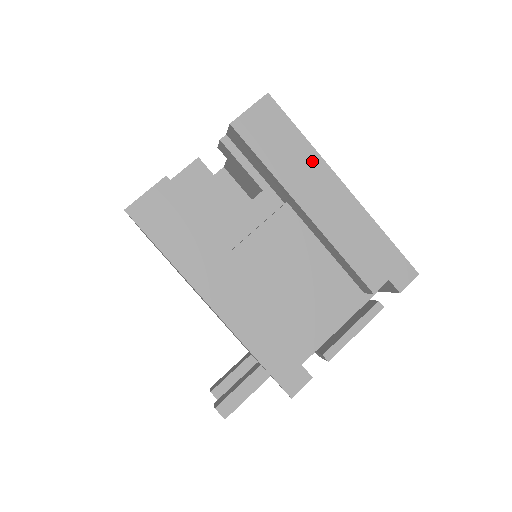
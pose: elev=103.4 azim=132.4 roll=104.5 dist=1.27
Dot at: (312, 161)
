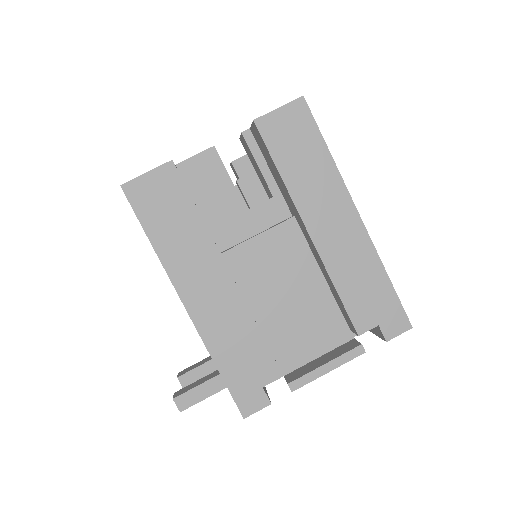
Dot at: (331, 181)
